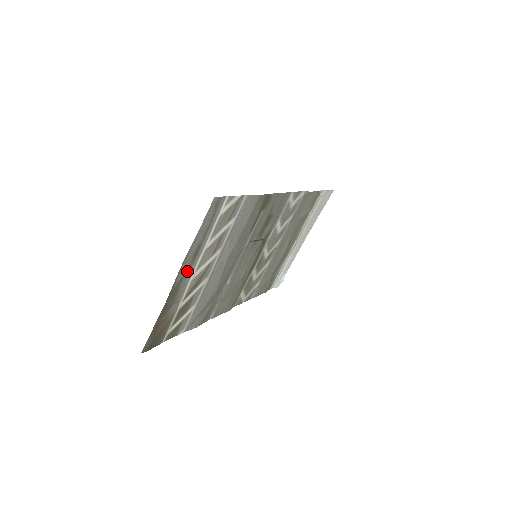
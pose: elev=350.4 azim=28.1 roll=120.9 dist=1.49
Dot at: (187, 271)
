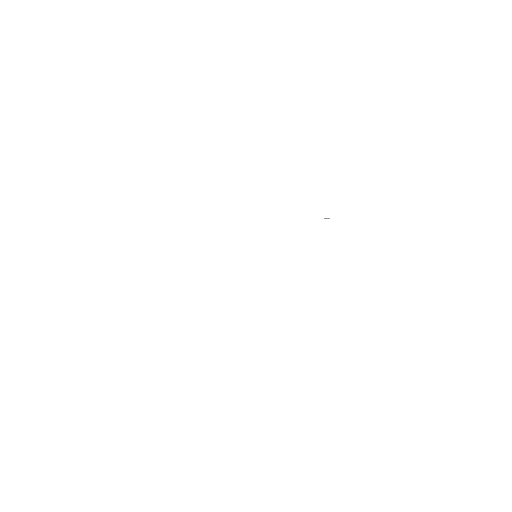
Dot at: occluded
